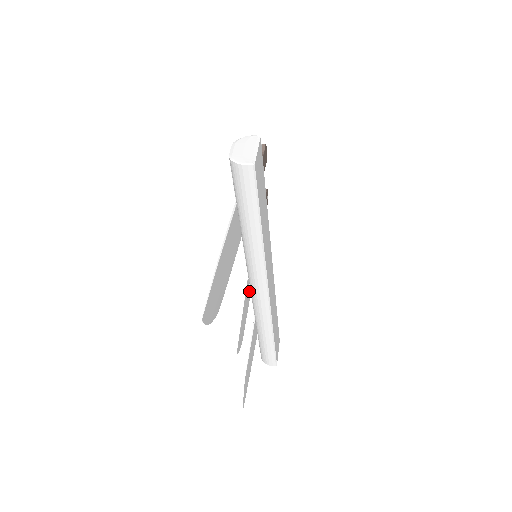
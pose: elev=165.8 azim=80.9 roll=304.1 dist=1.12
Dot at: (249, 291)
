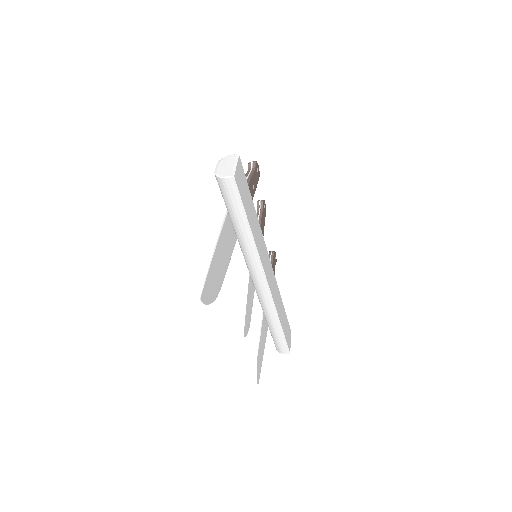
Dot at: (253, 286)
